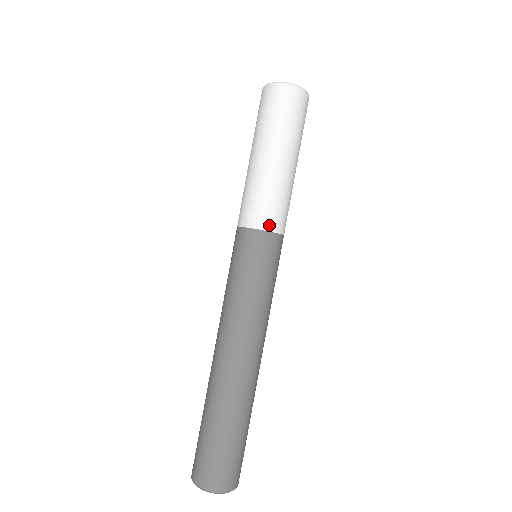
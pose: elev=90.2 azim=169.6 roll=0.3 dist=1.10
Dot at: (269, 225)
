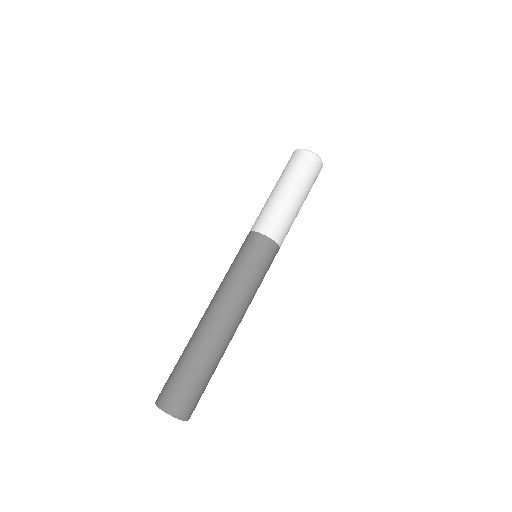
Dot at: (267, 231)
